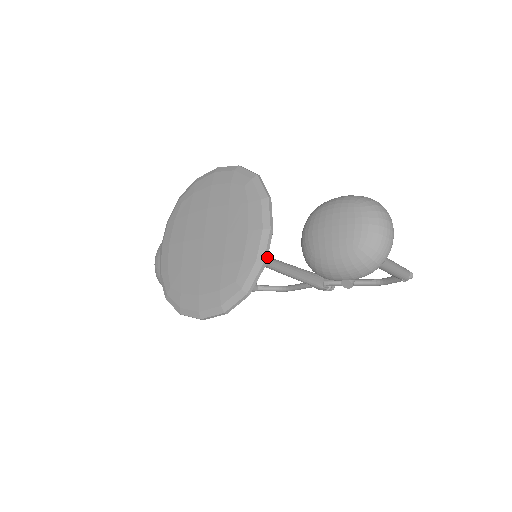
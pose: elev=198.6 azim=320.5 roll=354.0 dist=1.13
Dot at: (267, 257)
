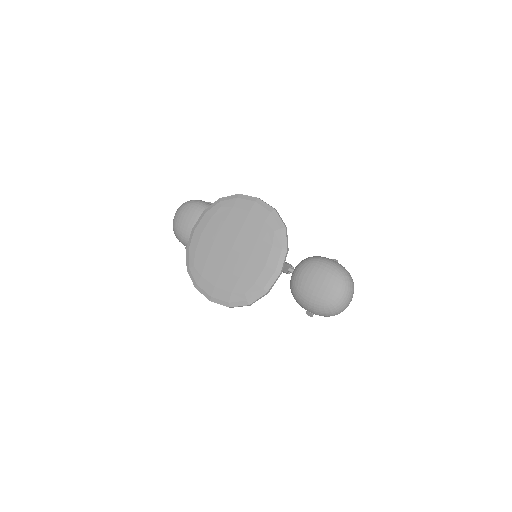
Dot at: occluded
